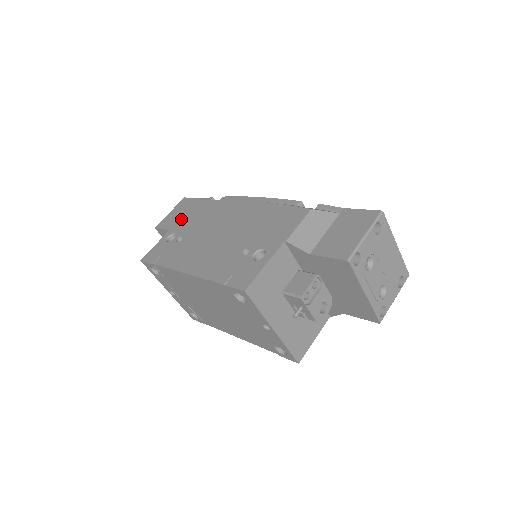
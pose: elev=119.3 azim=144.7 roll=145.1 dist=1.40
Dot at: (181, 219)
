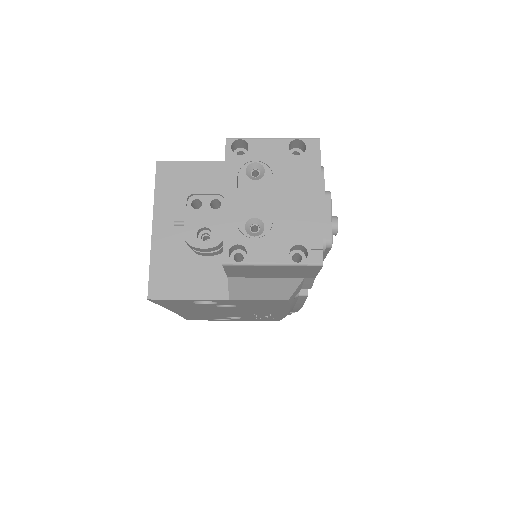
Dot at: occluded
